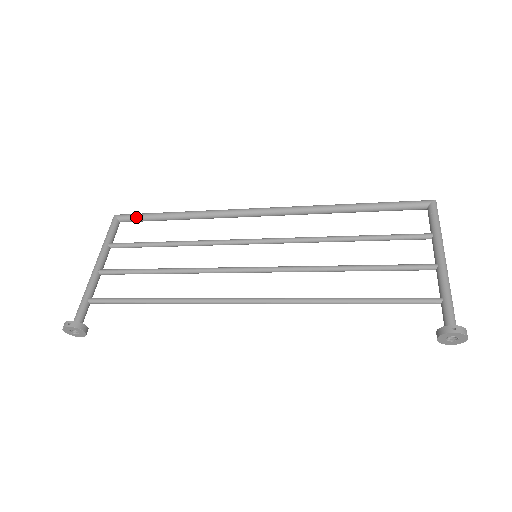
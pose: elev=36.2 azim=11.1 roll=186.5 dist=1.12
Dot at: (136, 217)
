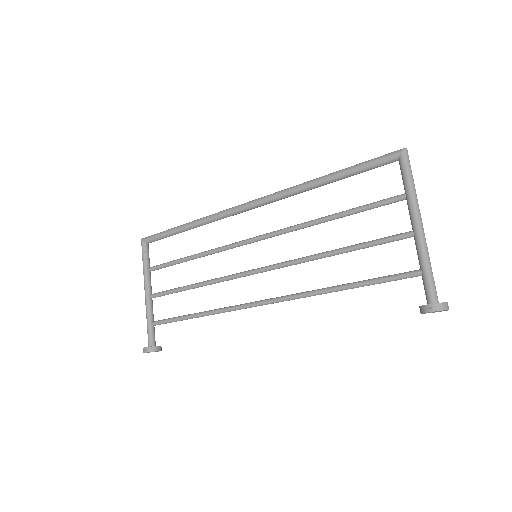
Dot at: (156, 238)
